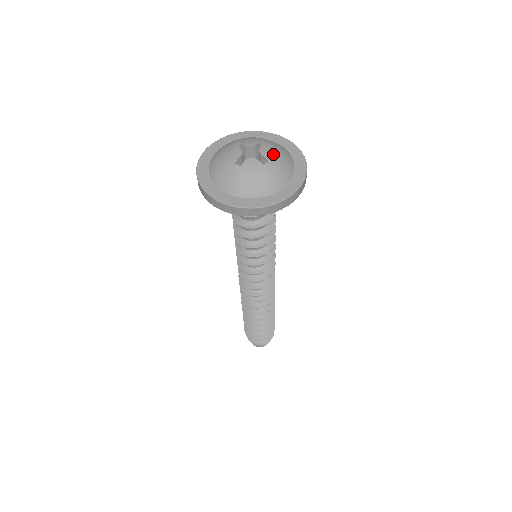
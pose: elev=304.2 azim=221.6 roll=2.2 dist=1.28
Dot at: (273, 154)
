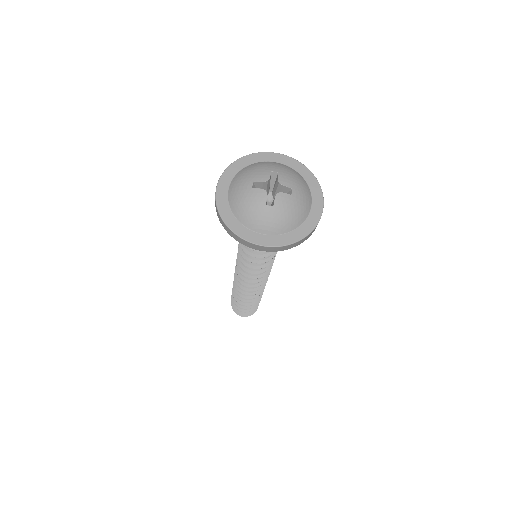
Dot at: (284, 205)
